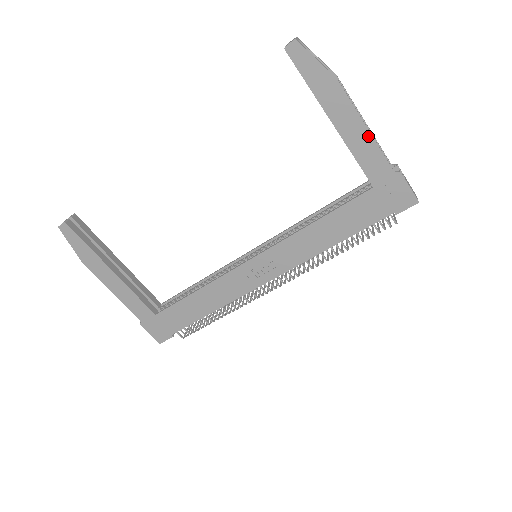
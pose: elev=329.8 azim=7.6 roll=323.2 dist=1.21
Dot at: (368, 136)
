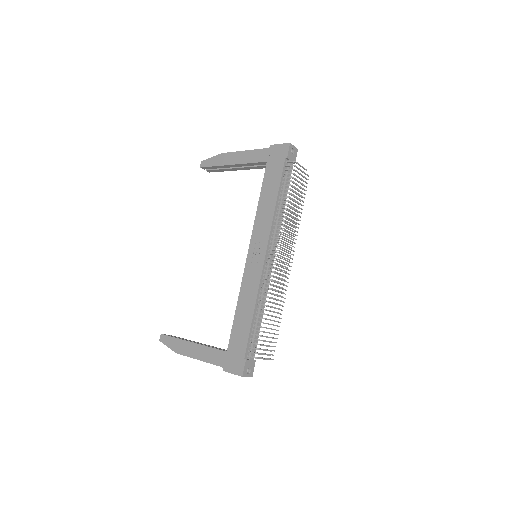
Dot at: (247, 152)
